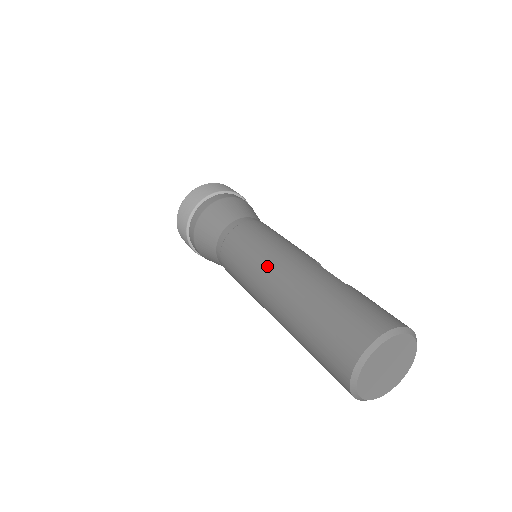
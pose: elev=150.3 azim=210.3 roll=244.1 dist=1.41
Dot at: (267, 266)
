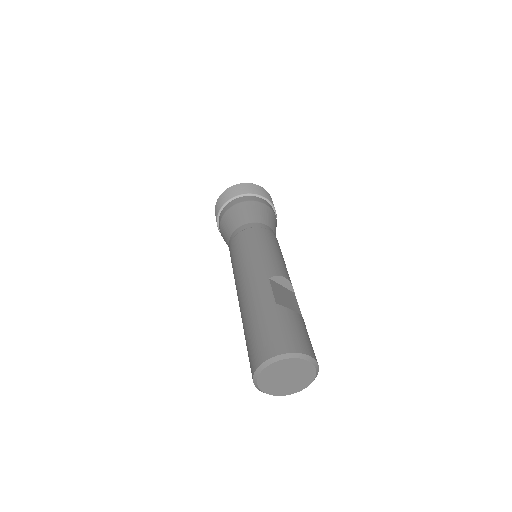
Dot at: (238, 280)
